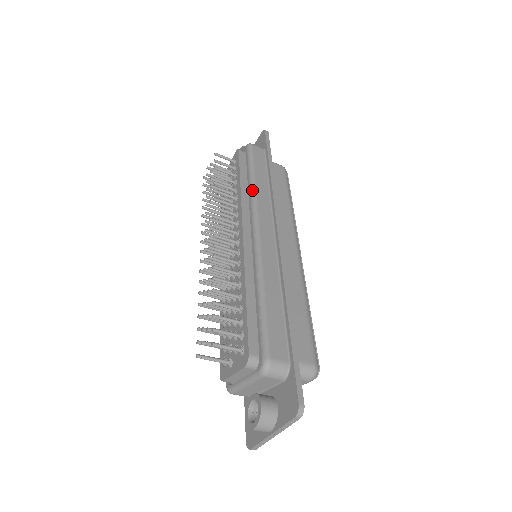
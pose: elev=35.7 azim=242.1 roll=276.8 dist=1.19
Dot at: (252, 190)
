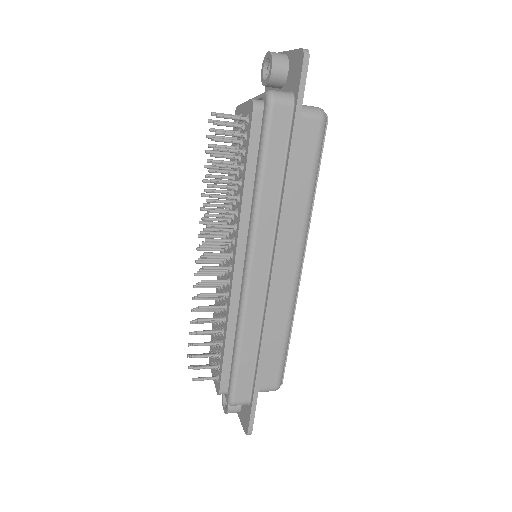
Dot at: (255, 206)
